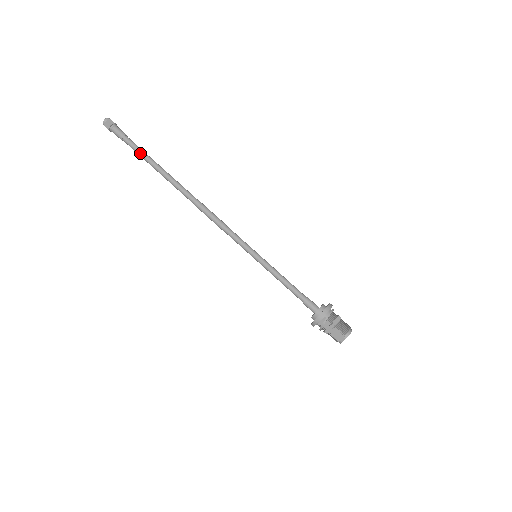
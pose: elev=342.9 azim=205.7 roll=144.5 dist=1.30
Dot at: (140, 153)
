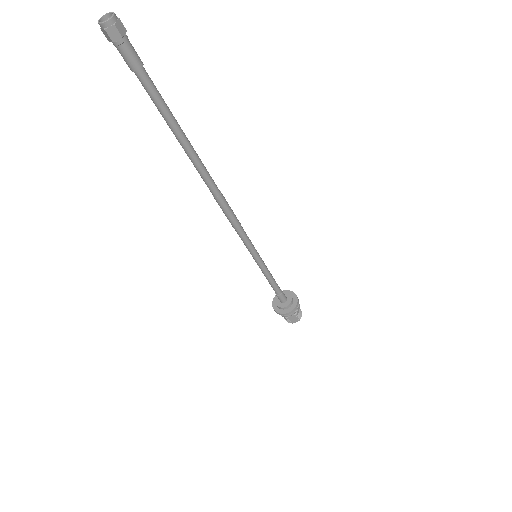
Dot at: (162, 107)
